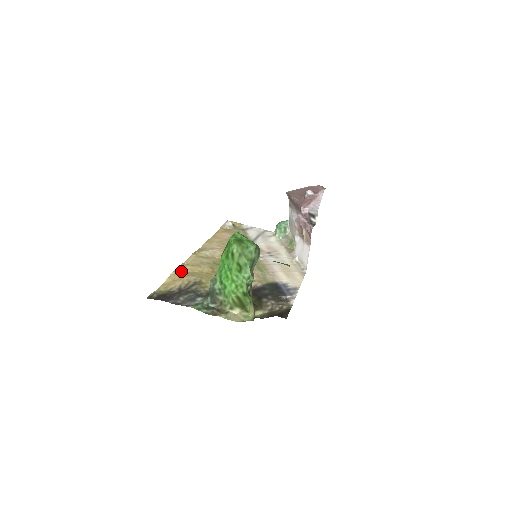
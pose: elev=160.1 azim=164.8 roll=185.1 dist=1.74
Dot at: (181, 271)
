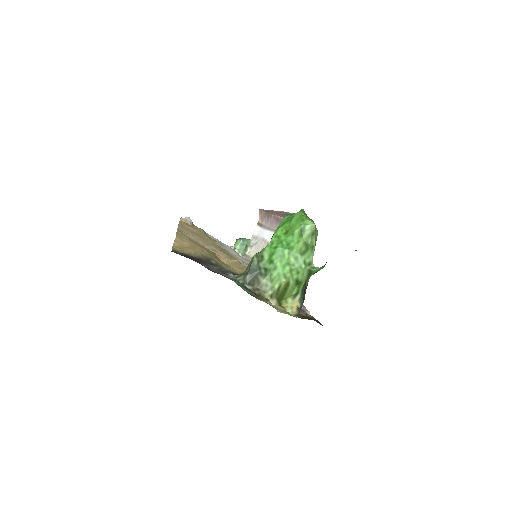
Dot at: occluded
